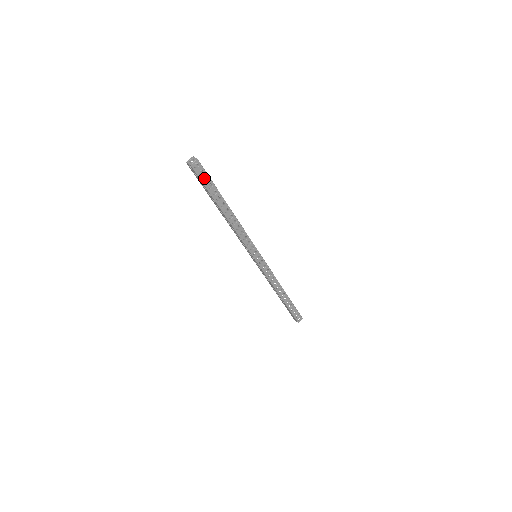
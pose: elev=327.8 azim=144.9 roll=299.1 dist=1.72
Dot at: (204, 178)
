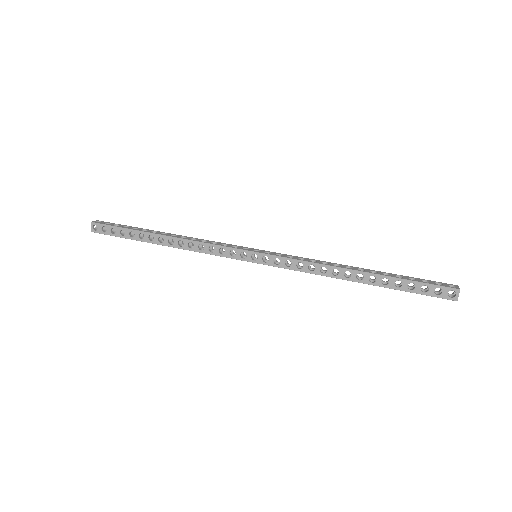
Dot at: occluded
